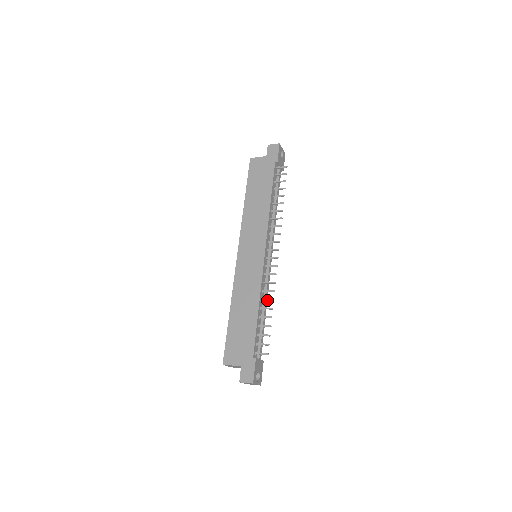
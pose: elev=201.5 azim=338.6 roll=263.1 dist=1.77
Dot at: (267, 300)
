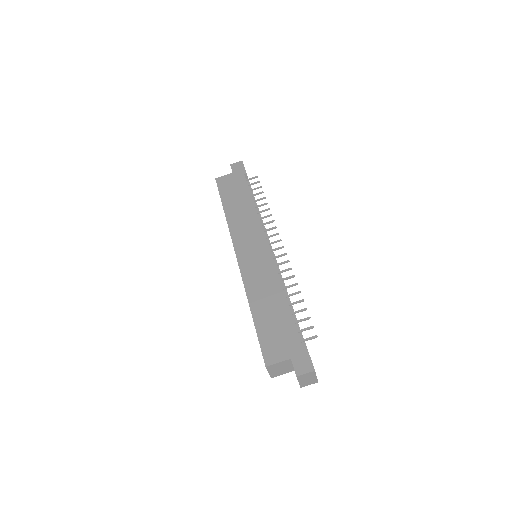
Dot at: (290, 286)
